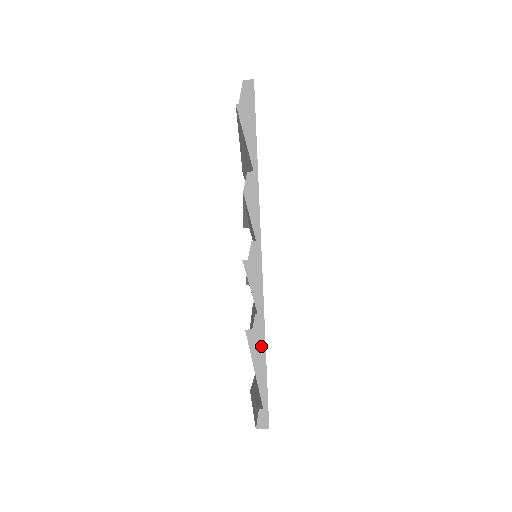
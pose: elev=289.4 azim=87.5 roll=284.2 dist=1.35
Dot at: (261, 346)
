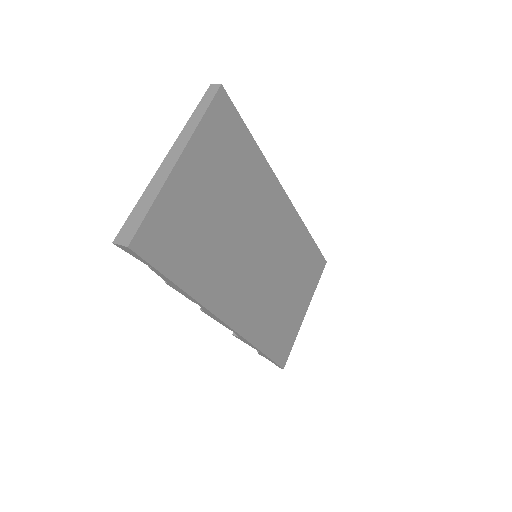
Dot at: (252, 142)
